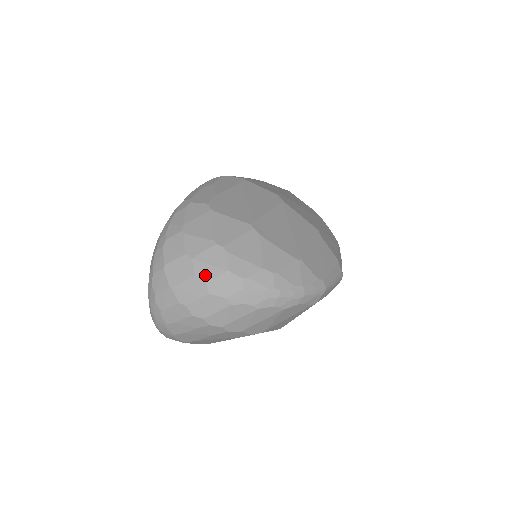
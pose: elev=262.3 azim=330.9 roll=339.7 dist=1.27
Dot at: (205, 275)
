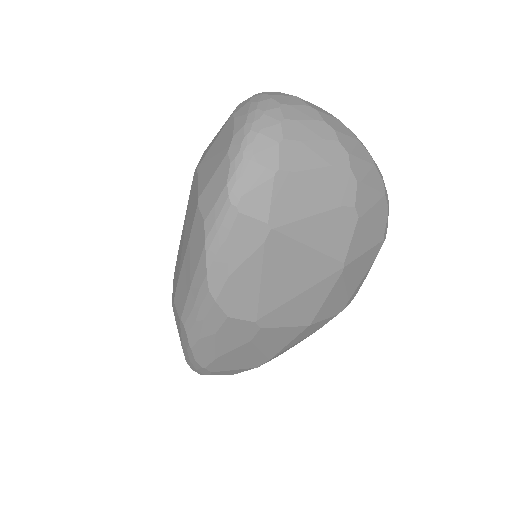
Dot at: occluded
